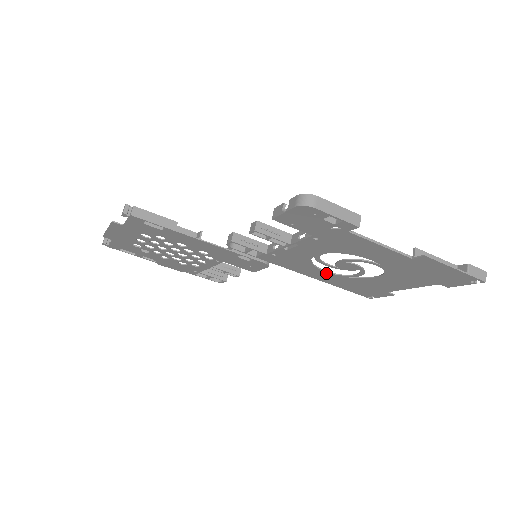
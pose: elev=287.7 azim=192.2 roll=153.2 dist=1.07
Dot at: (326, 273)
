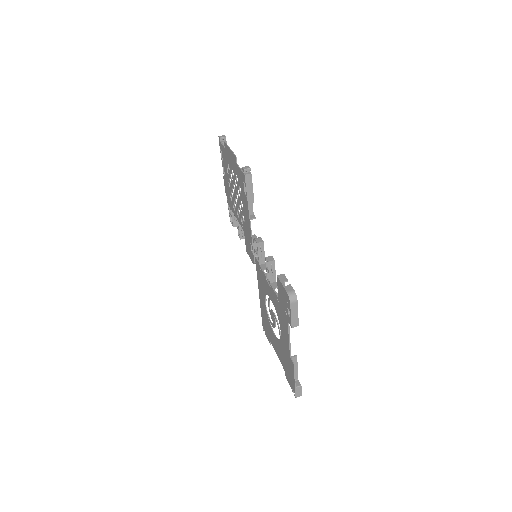
Dot at: (265, 303)
